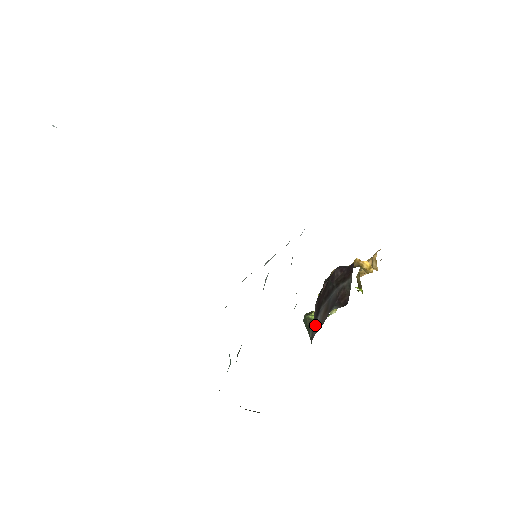
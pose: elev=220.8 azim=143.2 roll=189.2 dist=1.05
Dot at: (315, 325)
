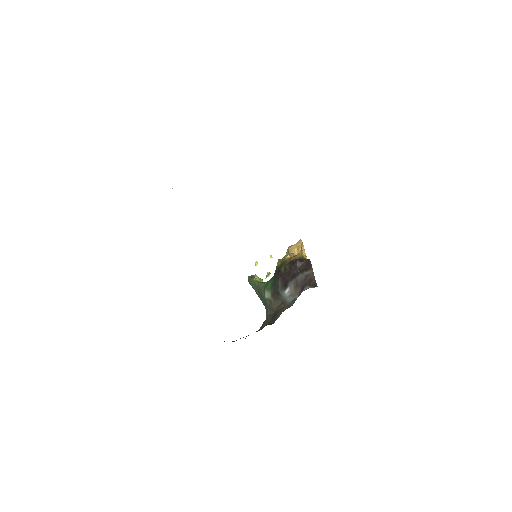
Dot at: (285, 292)
